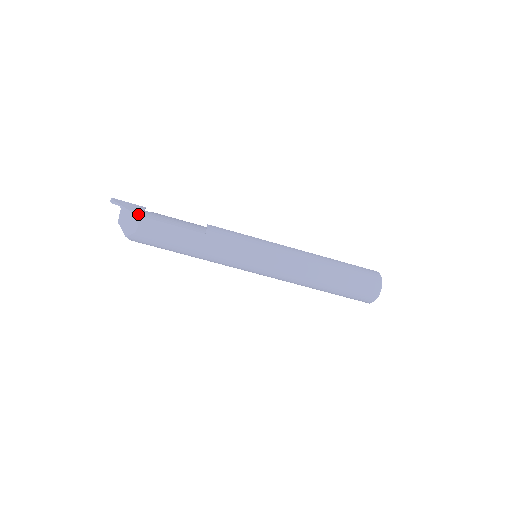
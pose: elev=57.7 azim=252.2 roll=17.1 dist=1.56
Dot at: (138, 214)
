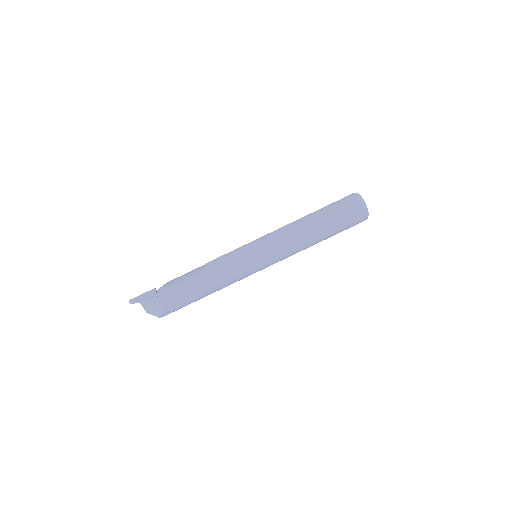
Dot at: (154, 299)
